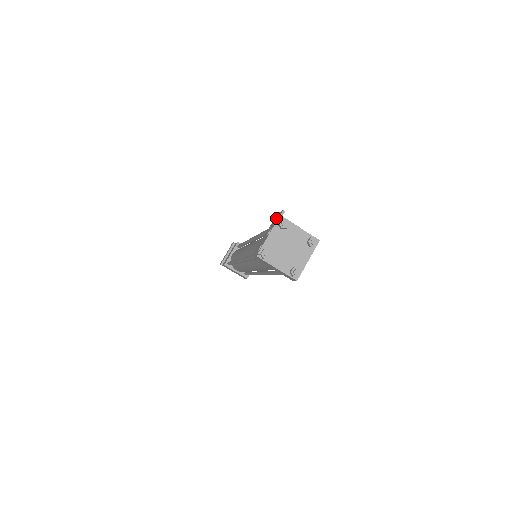
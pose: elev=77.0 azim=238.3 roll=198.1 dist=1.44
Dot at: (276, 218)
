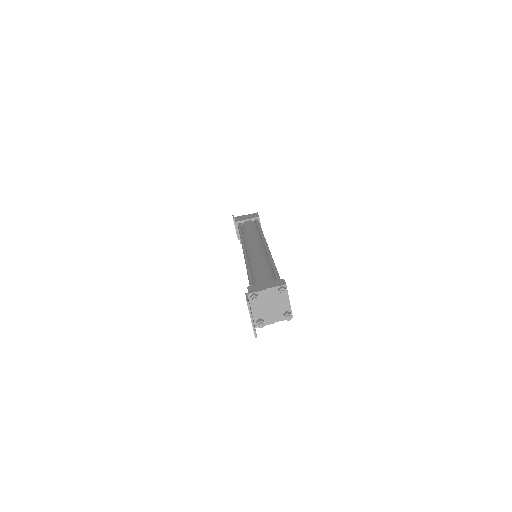
Dot at: occluded
